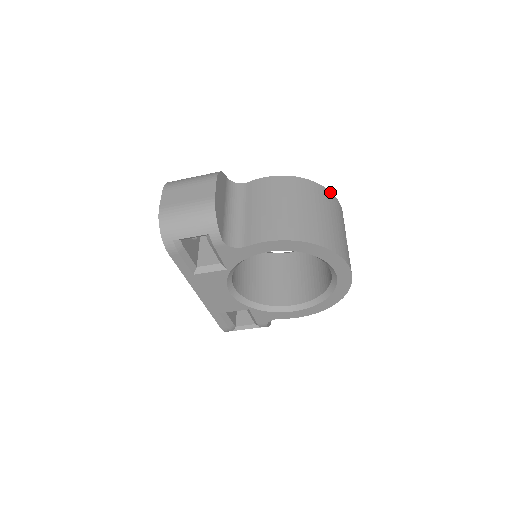
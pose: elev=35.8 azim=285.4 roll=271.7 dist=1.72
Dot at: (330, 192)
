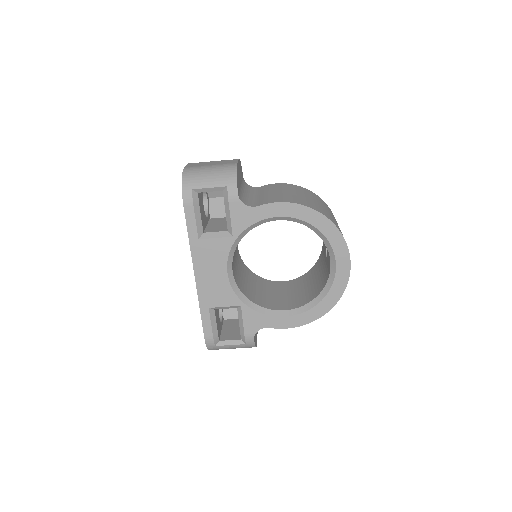
Dot at: occluded
